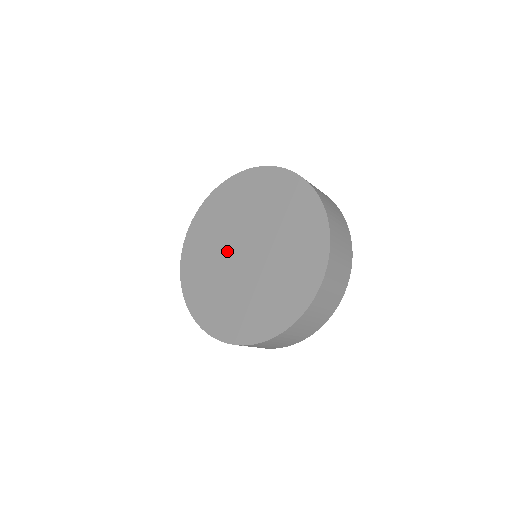
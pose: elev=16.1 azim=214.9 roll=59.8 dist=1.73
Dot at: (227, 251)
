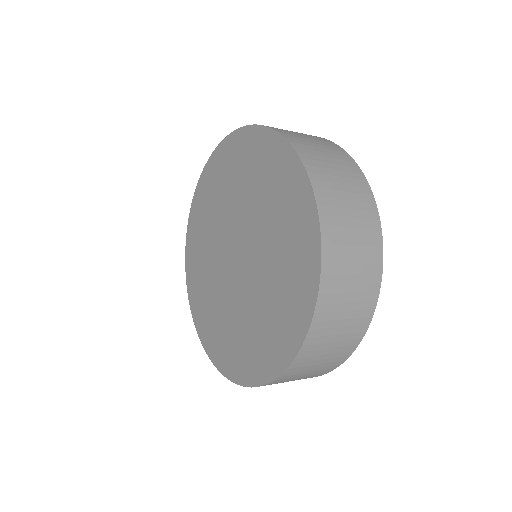
Dot at: (225, 231)
